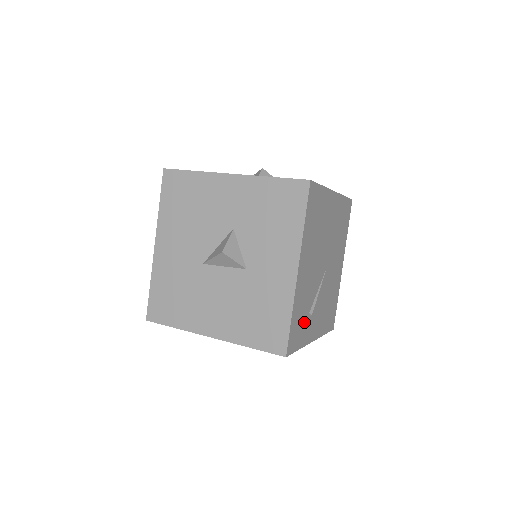
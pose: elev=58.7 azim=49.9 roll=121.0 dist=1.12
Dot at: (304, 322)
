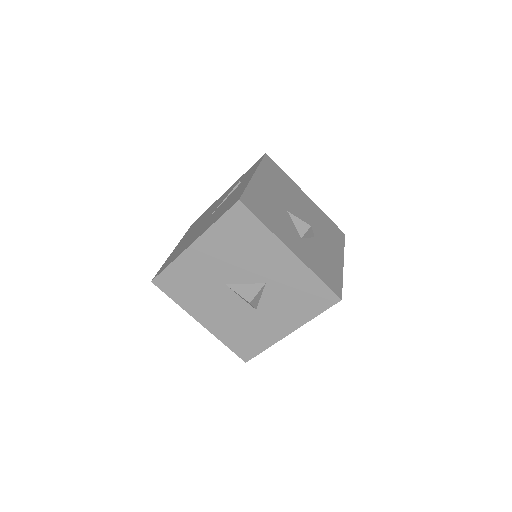
Dot at: occluded
